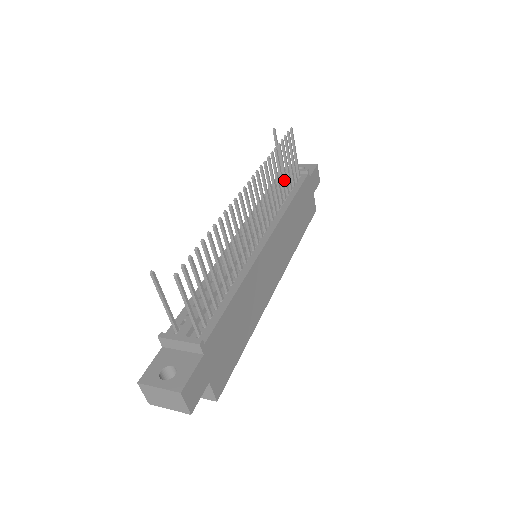
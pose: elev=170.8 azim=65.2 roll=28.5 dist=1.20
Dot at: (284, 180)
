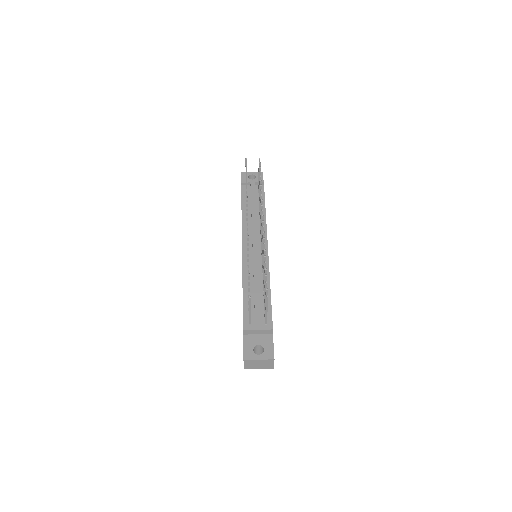
Dot at: occluded
